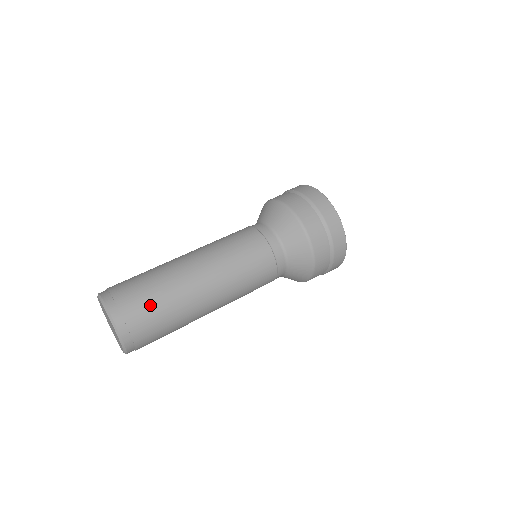
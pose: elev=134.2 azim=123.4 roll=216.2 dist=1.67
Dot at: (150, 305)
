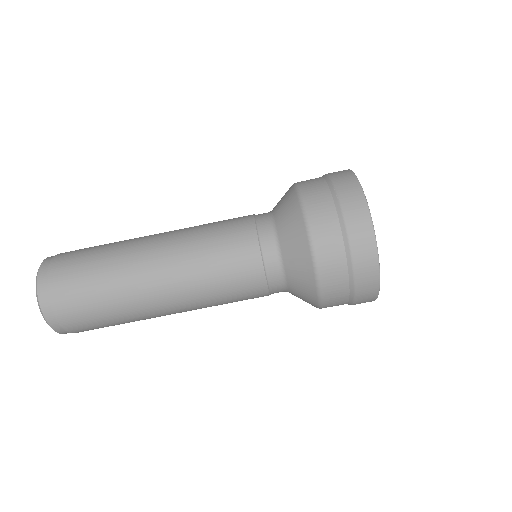
Dot at: (86, 305)
